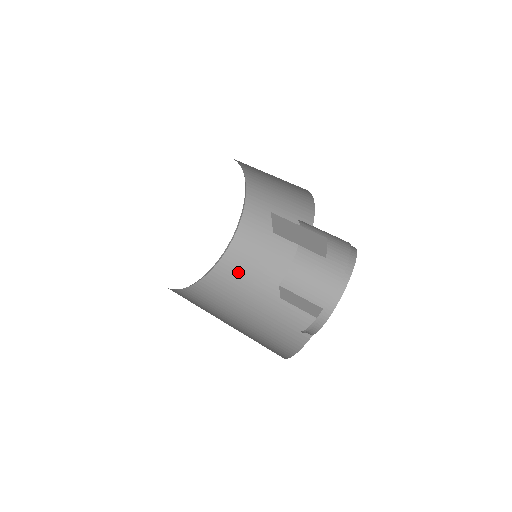
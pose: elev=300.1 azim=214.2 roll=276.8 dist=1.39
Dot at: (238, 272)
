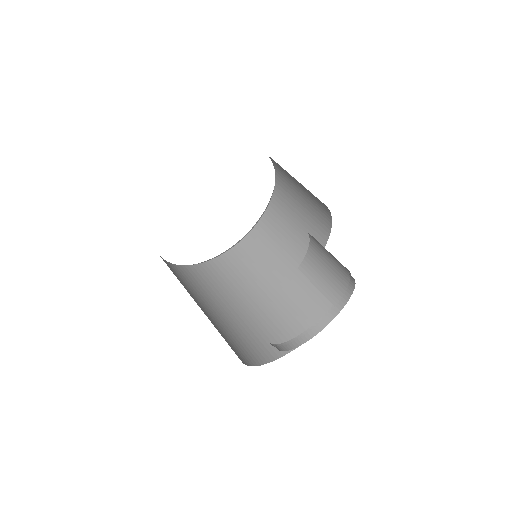
Dot at: (277, 232)
